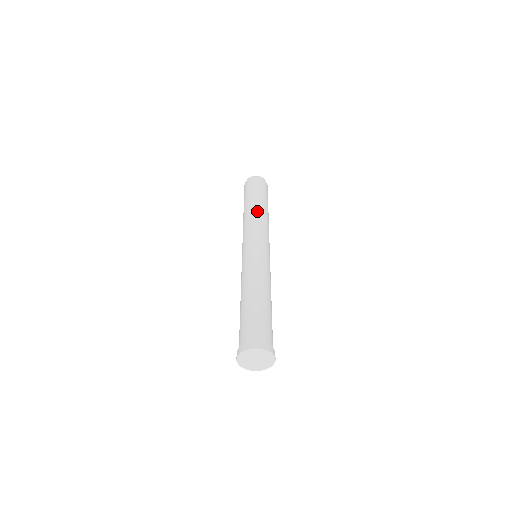
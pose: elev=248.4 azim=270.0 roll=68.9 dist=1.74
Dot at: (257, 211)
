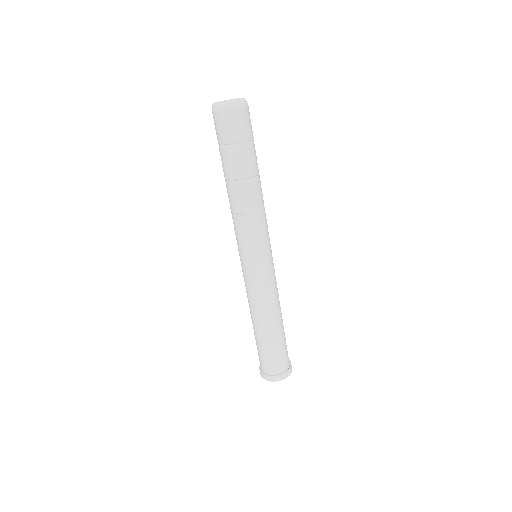
Dot at: (244, 199)
